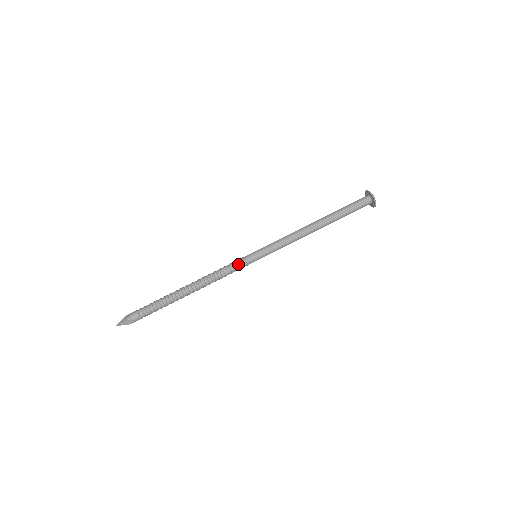
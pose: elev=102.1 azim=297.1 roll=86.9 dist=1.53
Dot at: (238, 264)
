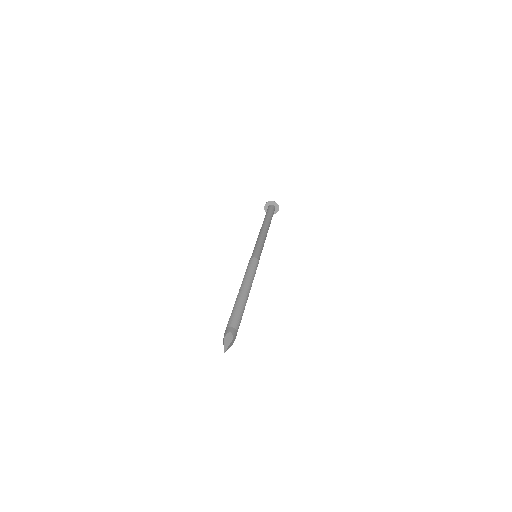
Dot at: (250, 262)
